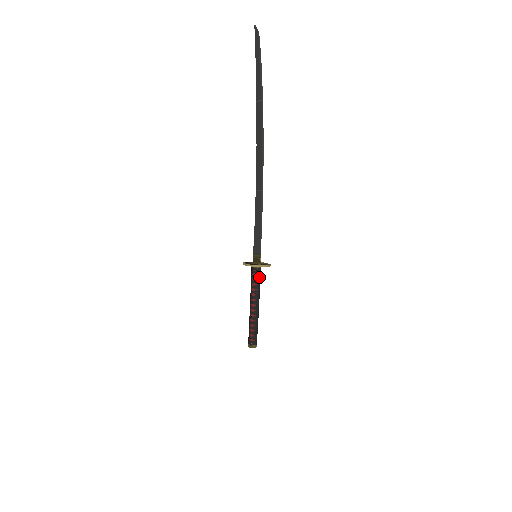
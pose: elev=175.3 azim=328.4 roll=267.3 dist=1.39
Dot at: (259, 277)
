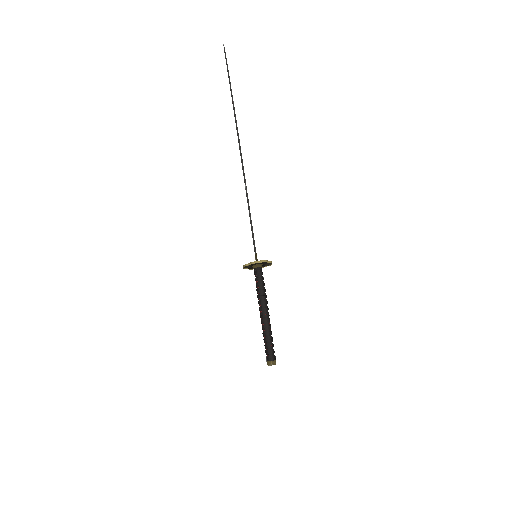
Dot at: (259, 278)
